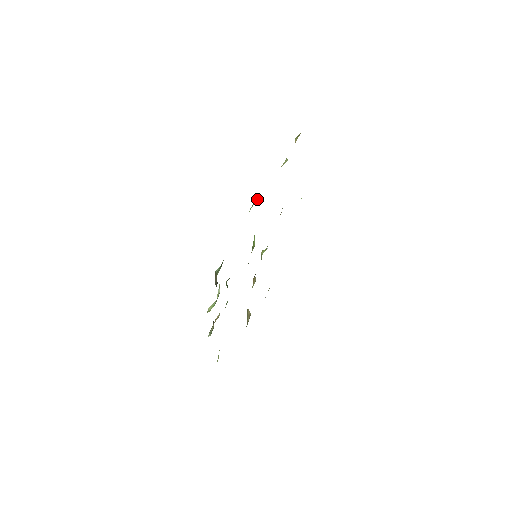
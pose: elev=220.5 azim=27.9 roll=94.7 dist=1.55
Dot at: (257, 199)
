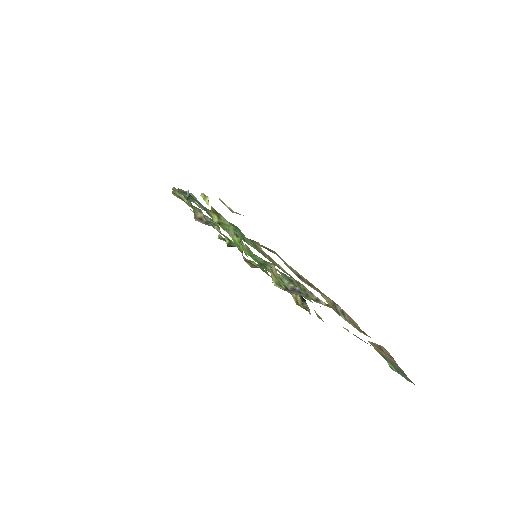
Dot at: (188, 195)
